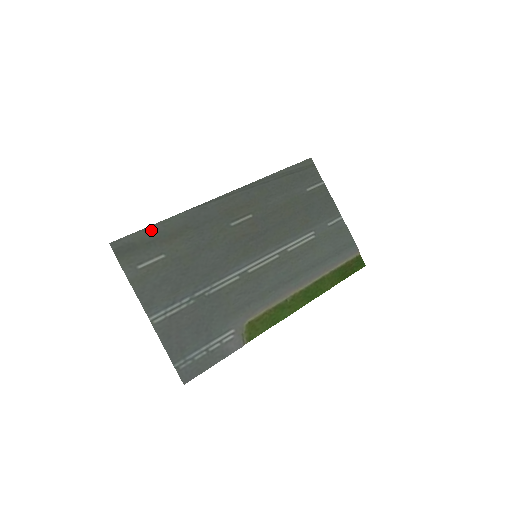
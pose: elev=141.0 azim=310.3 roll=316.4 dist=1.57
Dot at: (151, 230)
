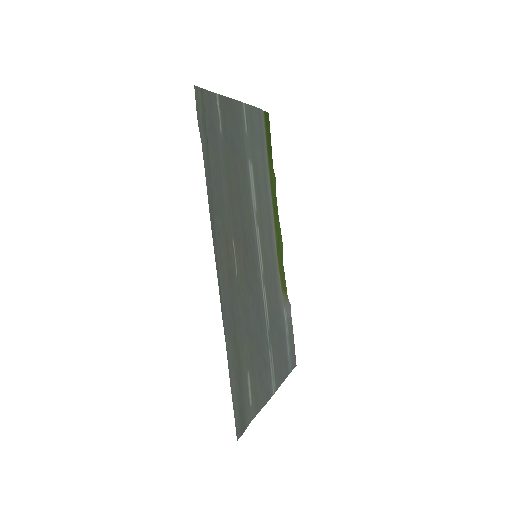
Dot at: (233, 388)
